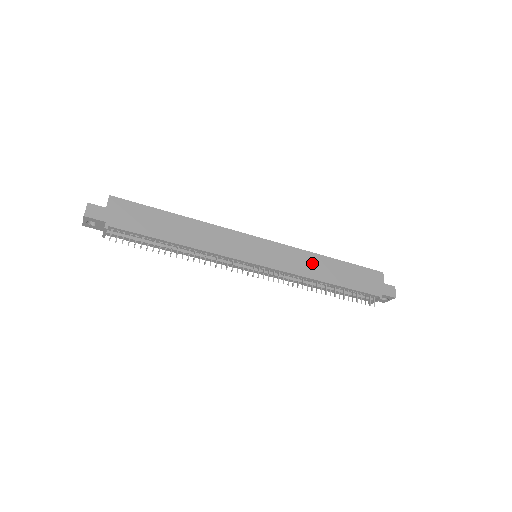
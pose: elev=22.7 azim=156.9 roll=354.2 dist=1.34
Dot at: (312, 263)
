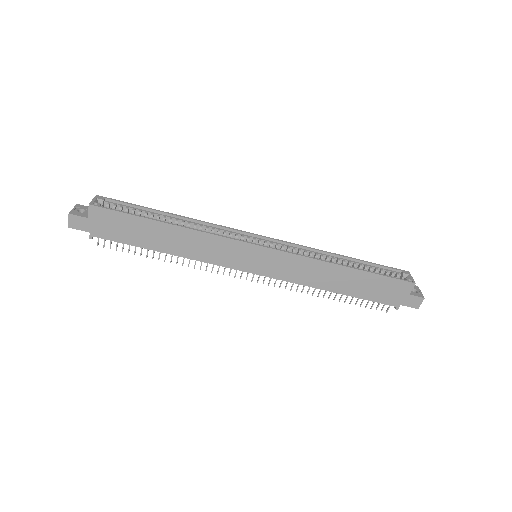
Dot at: (319, 272)
